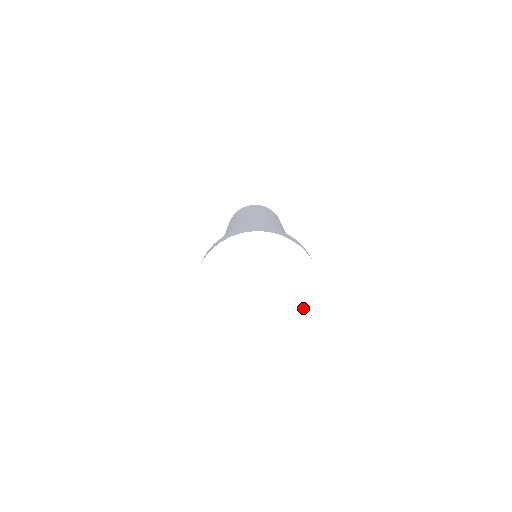
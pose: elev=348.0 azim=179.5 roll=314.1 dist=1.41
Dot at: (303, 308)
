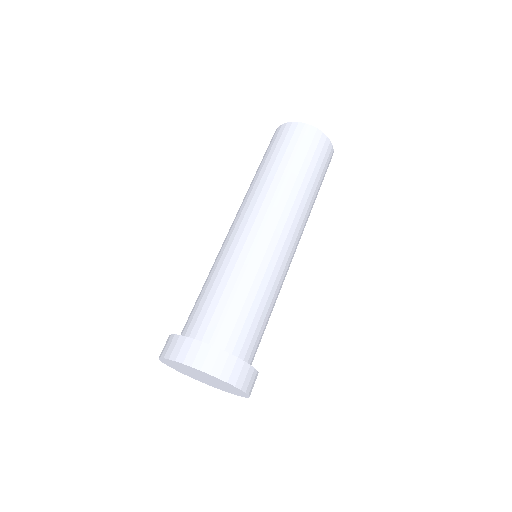
Dot at: (221, 389)
